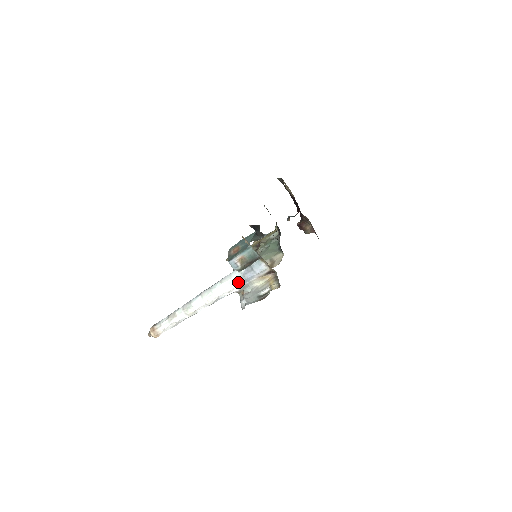
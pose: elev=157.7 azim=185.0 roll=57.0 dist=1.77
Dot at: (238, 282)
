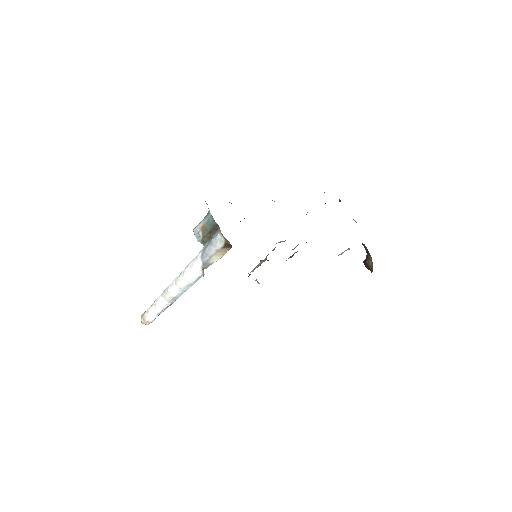
Dot at: (200, 256)
